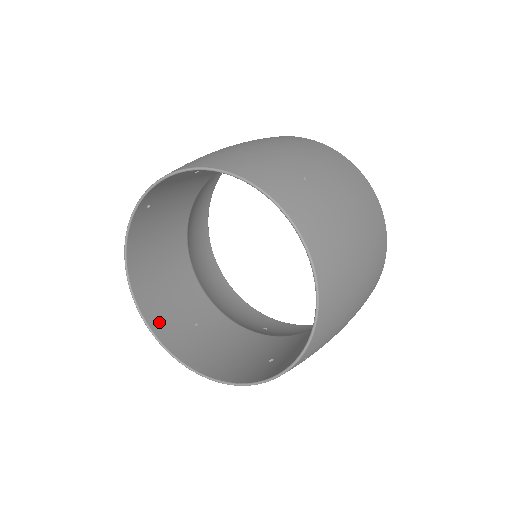
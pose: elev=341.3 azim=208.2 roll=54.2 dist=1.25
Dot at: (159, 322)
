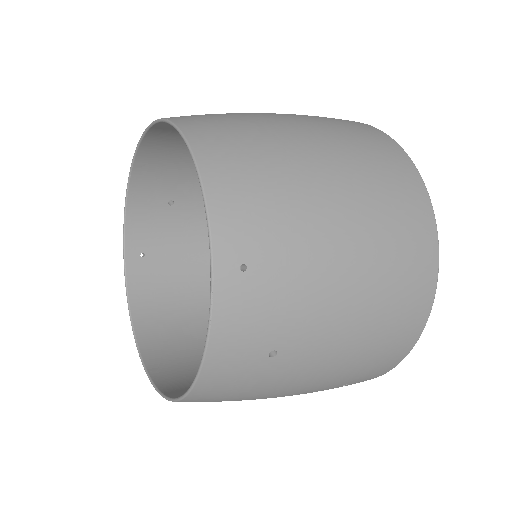
Dot at: (168, 375)
